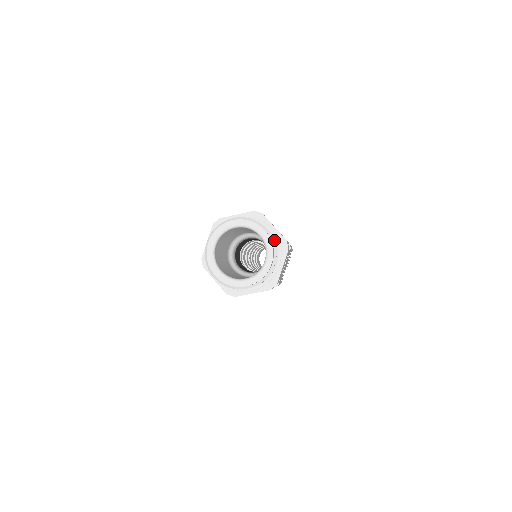
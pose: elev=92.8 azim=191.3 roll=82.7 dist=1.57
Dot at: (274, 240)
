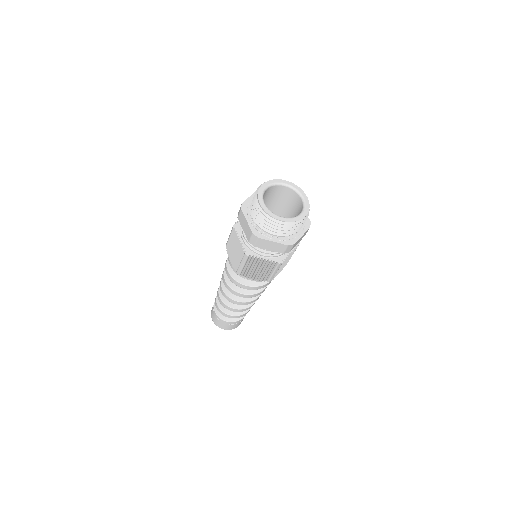
Dot at: occluded
